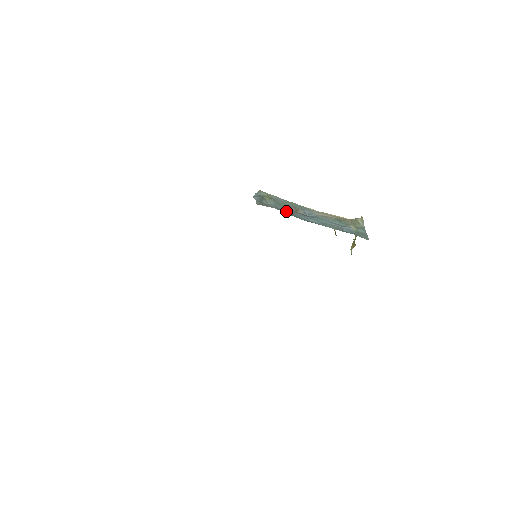
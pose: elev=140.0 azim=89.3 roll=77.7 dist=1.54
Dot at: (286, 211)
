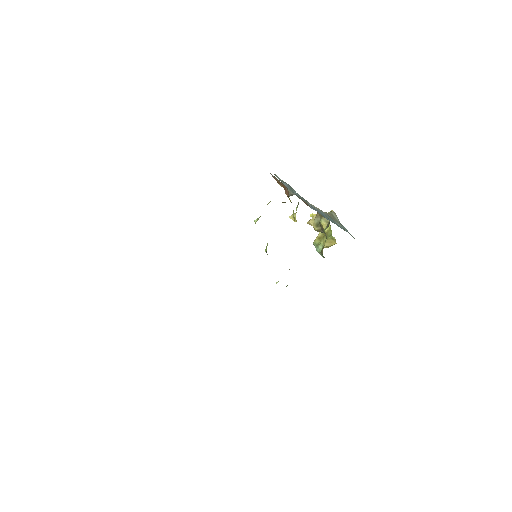
Dot at: occluded
